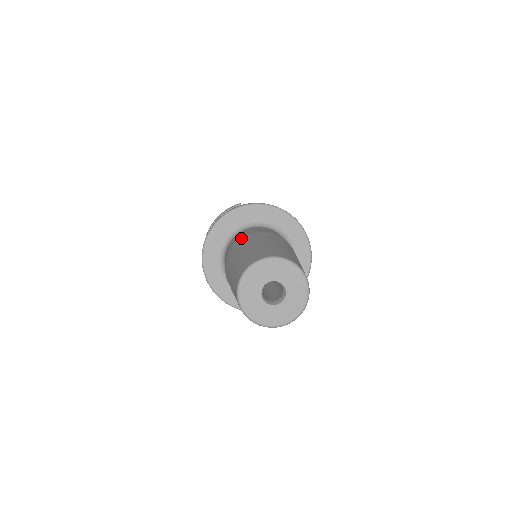
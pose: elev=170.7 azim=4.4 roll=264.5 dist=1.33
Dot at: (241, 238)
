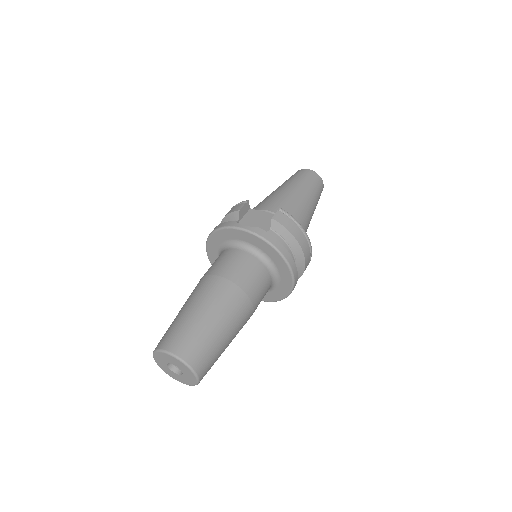
Dot at: (204, 277)
